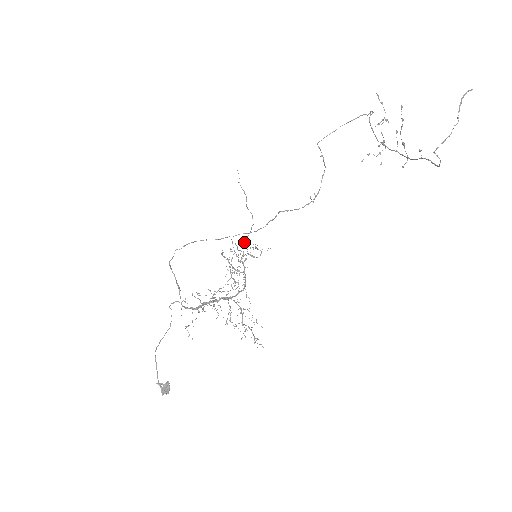
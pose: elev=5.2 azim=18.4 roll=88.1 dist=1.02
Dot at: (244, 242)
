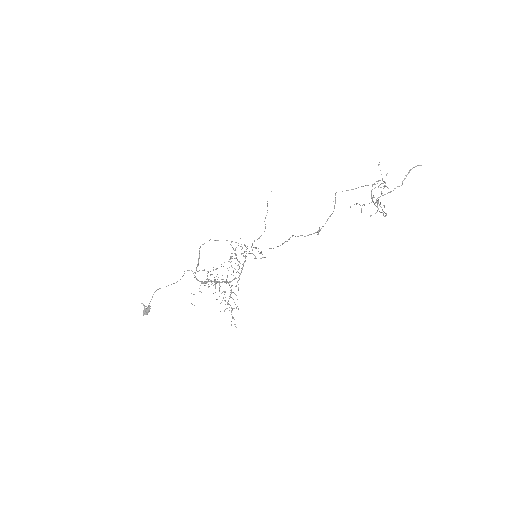
Dot at: (252, 244)
